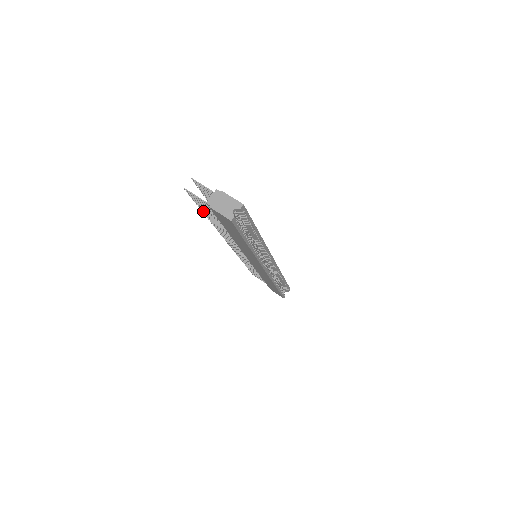
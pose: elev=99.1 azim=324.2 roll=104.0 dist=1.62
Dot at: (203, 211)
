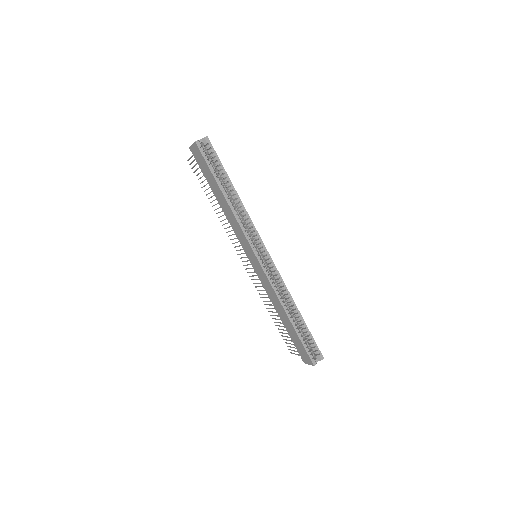
Dot at: occluded
